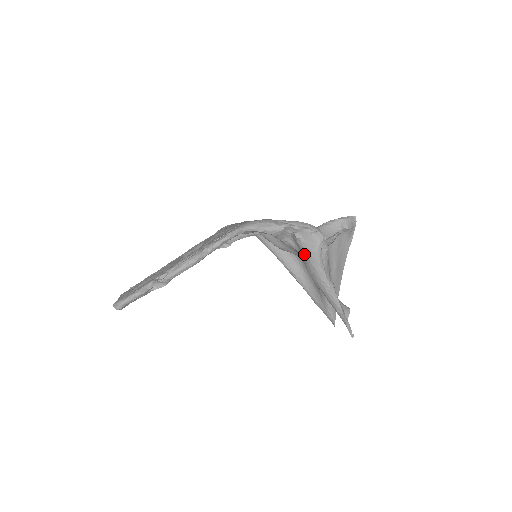
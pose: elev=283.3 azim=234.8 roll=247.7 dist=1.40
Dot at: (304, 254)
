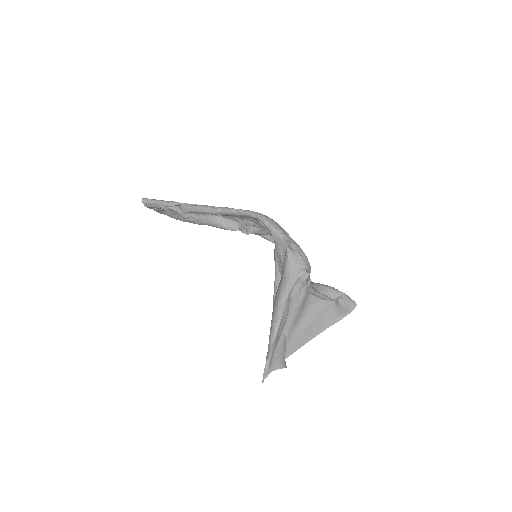
Dot at: (283, 273)
